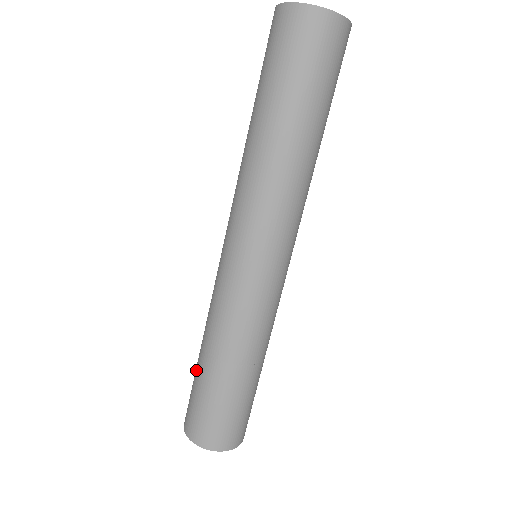
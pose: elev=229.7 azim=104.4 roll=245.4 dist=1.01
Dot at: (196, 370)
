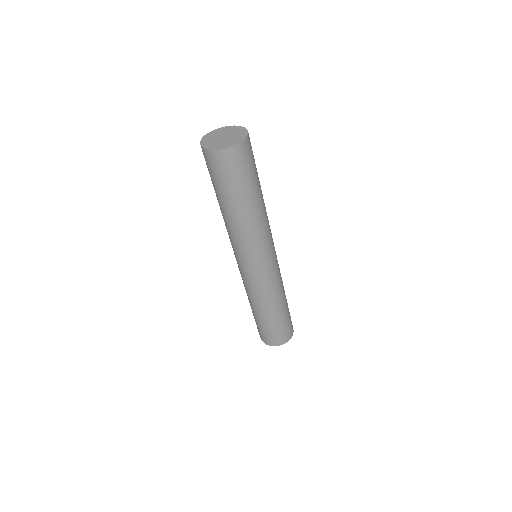
Dot at: (253, 314)
